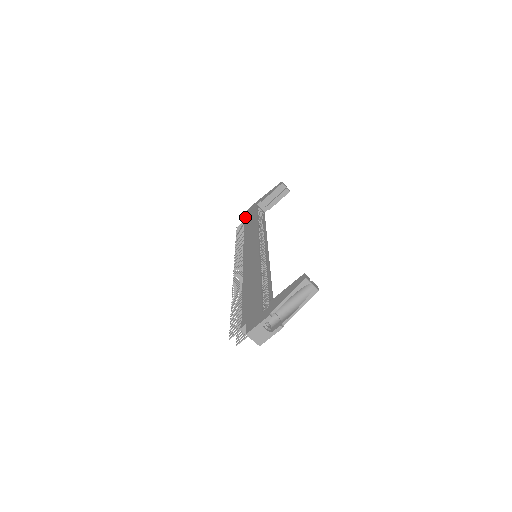
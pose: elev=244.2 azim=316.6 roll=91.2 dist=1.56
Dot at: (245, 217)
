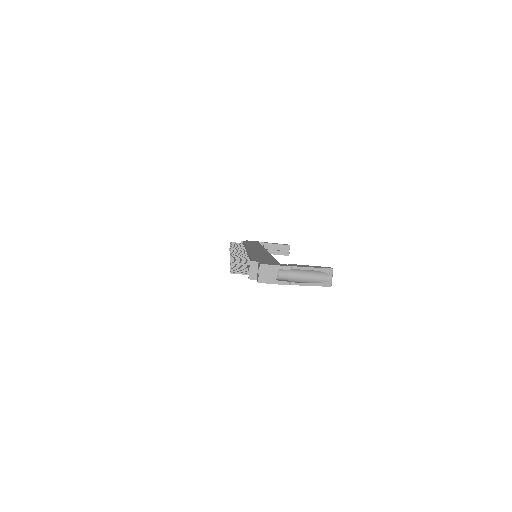
Dot at: (245, 241)
